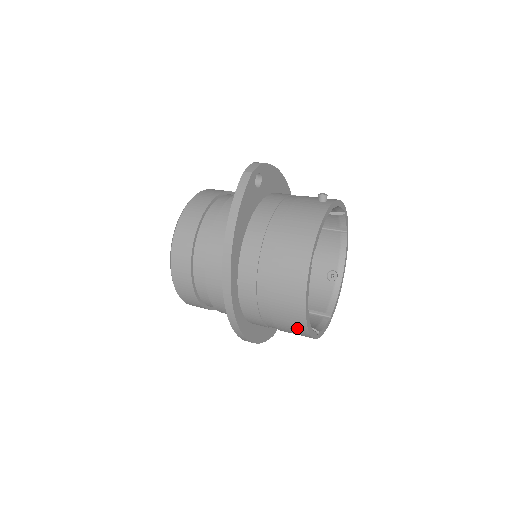
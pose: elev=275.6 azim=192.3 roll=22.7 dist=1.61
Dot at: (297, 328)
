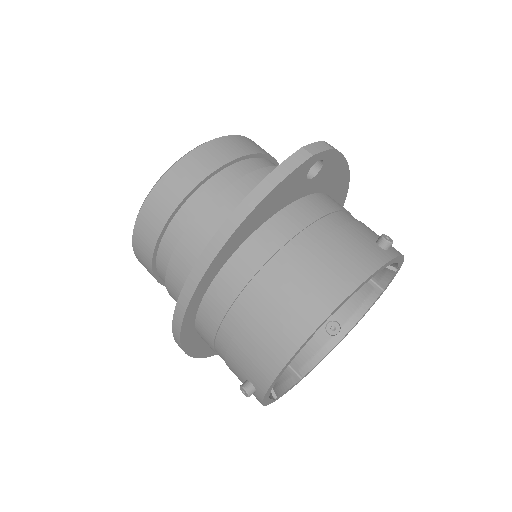
Dot at: (250, 391)
